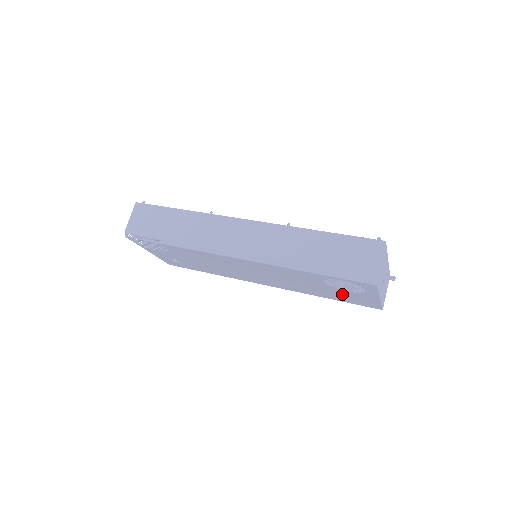
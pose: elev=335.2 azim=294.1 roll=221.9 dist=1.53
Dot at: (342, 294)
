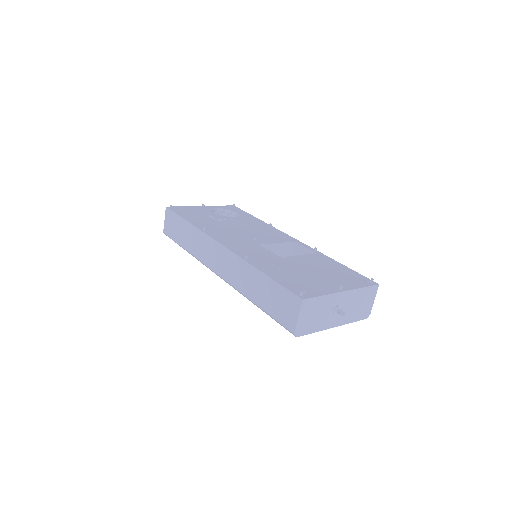
Dot at: occluded
